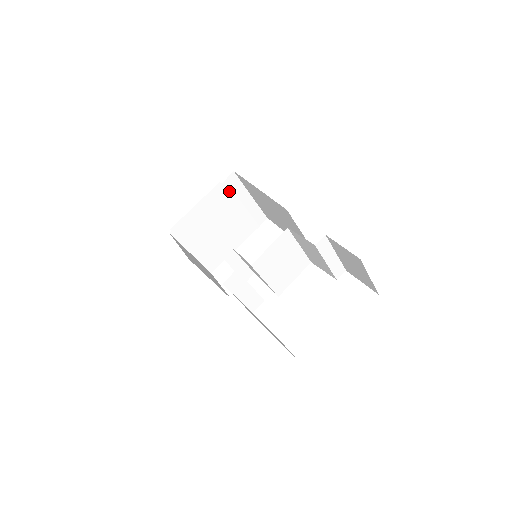
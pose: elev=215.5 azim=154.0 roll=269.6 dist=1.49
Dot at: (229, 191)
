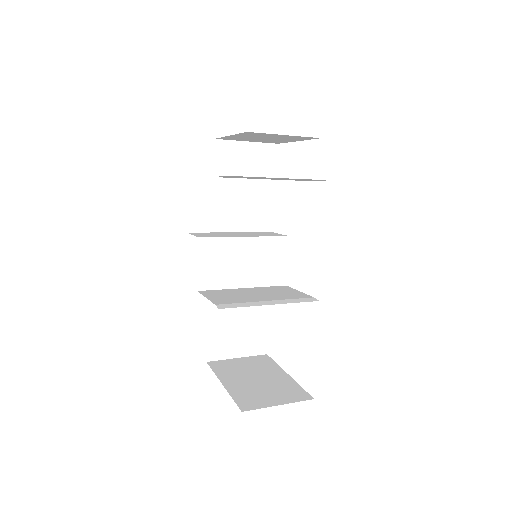
Dot at: occluded
